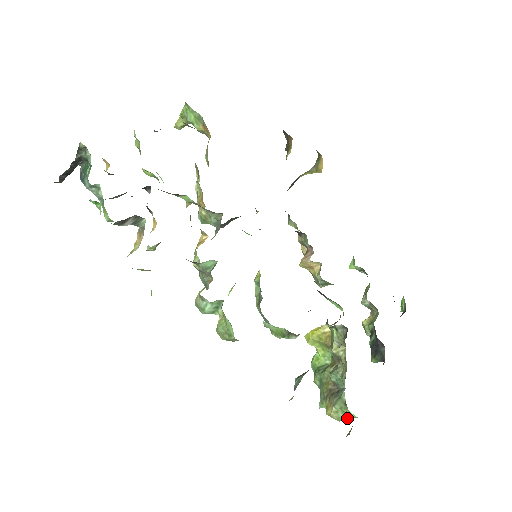
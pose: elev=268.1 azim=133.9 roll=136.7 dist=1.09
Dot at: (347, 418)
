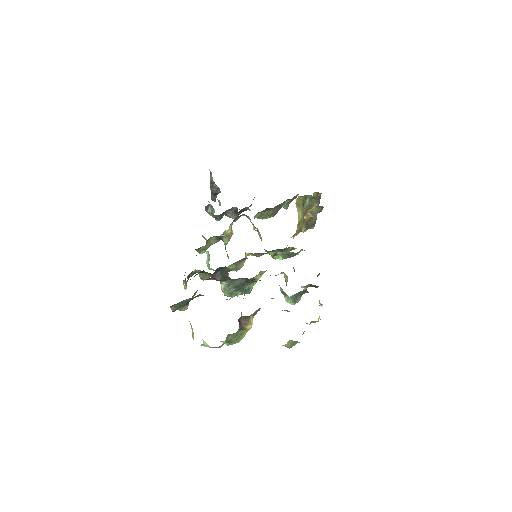
Dot at: occluded
